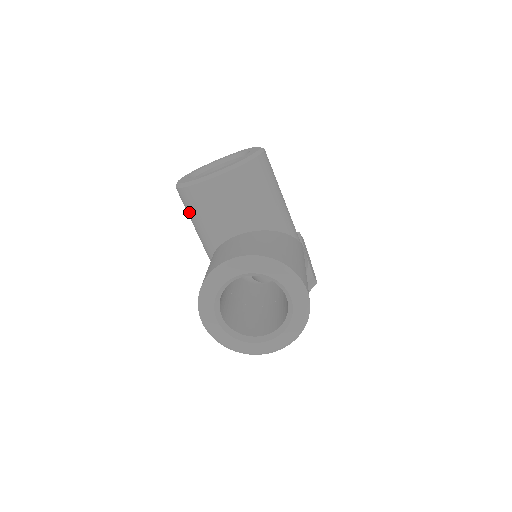
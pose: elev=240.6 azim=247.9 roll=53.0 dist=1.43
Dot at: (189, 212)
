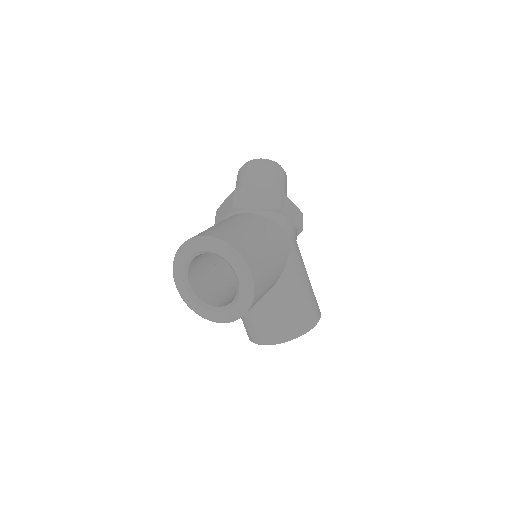
Dot at: occluded
